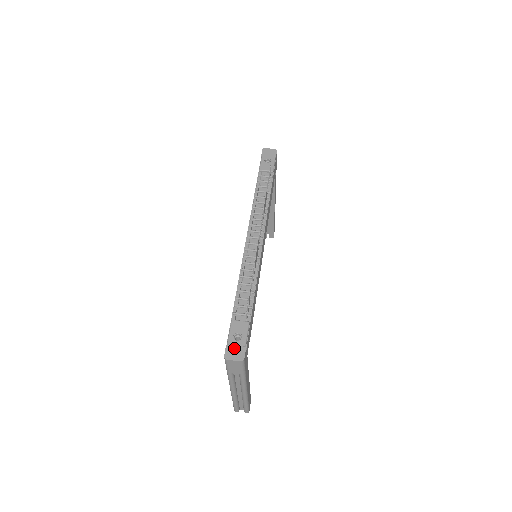
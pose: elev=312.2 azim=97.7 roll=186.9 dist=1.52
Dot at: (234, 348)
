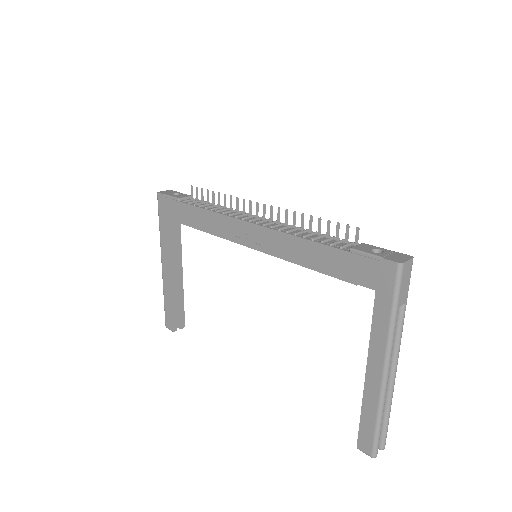
Dot at: (391, 256)
